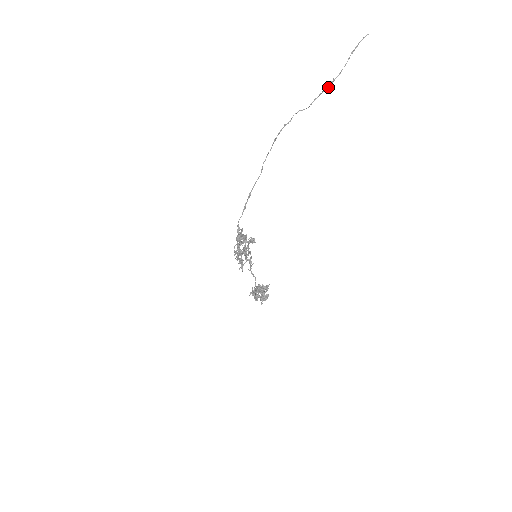
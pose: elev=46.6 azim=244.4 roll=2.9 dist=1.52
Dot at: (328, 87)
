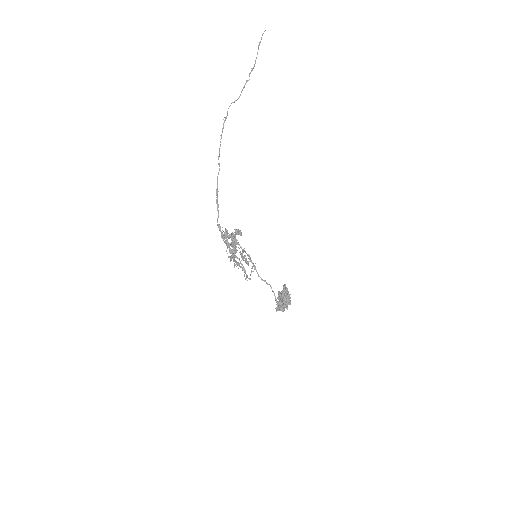
Dot at: (249, 76)
